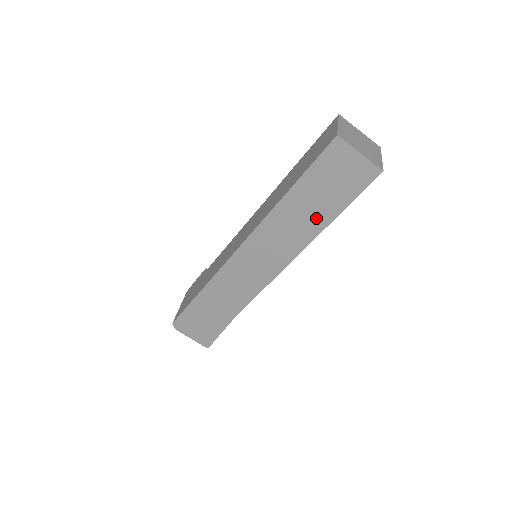
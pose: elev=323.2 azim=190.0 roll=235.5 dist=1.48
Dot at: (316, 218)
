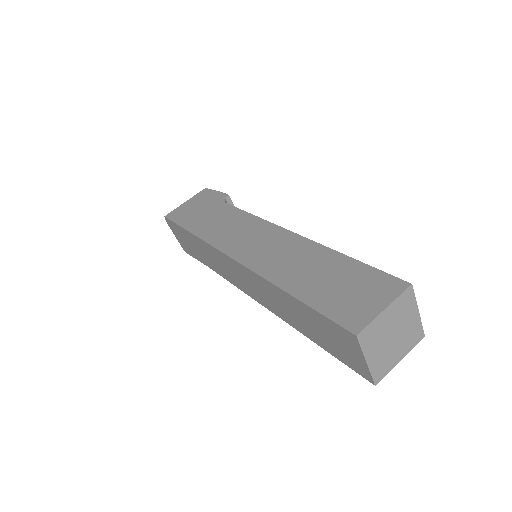
Dot at: (300, 325)
